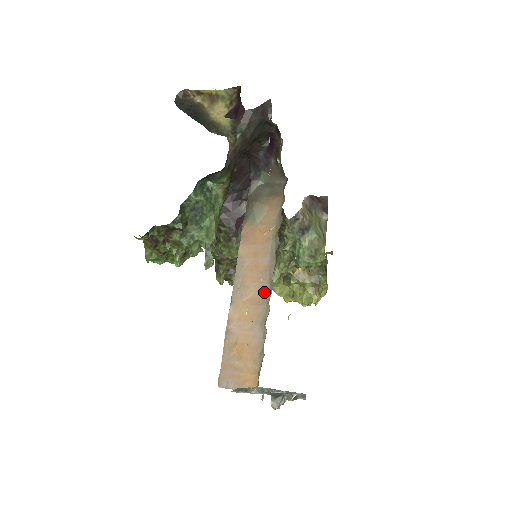
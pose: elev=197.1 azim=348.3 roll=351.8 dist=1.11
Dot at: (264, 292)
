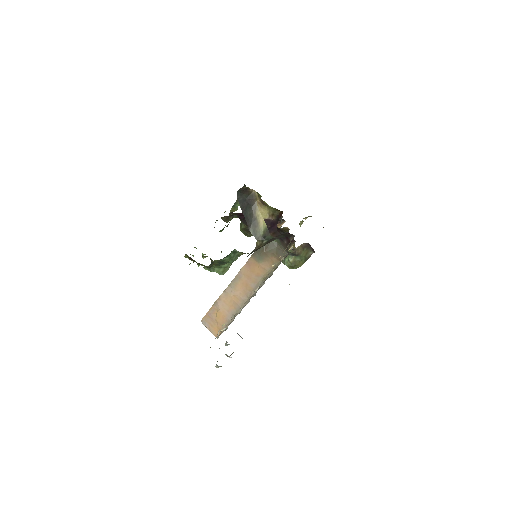
Dot at: (243, 300)
